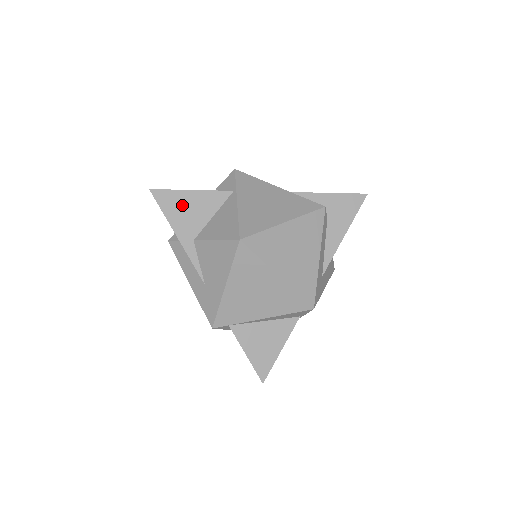
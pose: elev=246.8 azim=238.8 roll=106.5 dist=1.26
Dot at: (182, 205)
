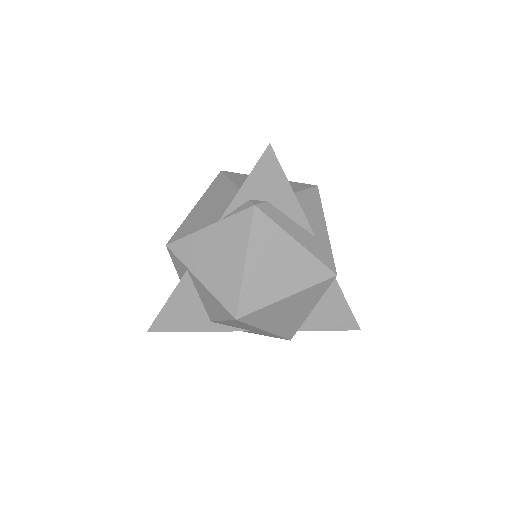
Dot at: (175, 316)
